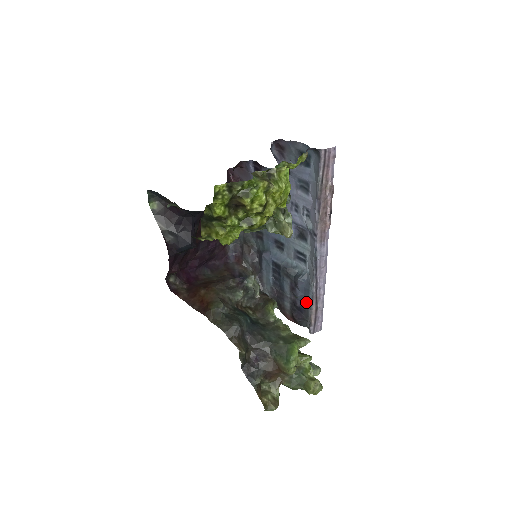
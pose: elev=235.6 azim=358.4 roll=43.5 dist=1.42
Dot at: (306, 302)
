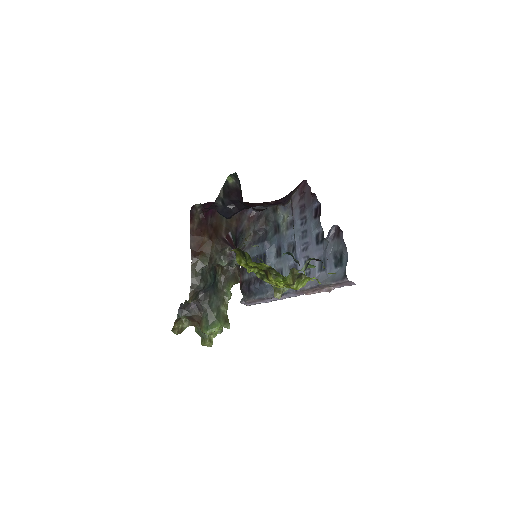
Dot at: (256, 293)
